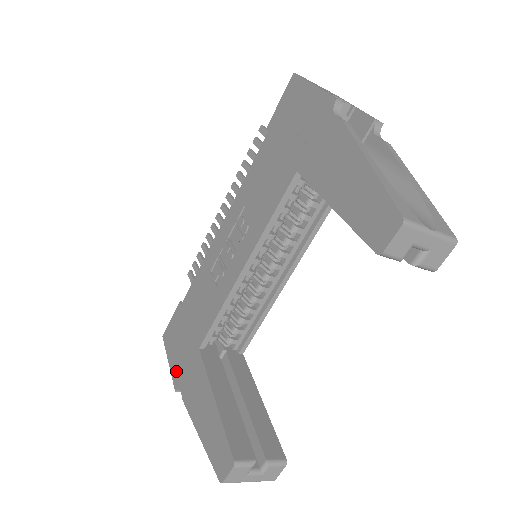
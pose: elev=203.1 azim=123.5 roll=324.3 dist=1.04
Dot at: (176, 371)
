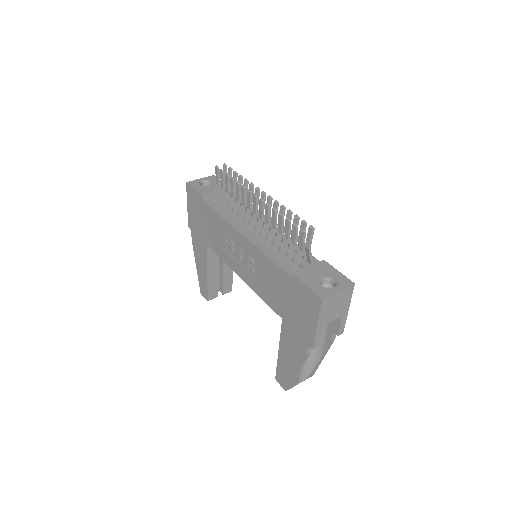
Dot at: (191, 221)
